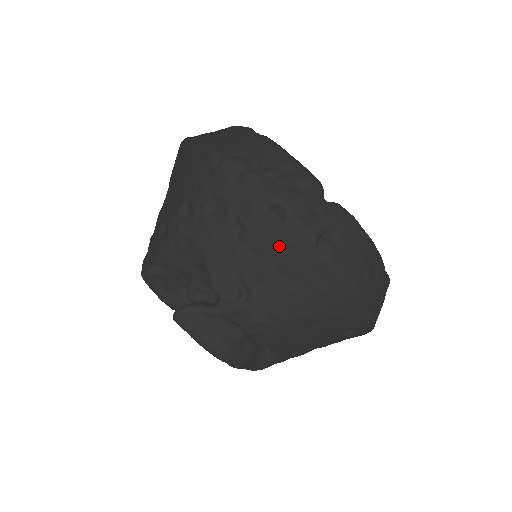
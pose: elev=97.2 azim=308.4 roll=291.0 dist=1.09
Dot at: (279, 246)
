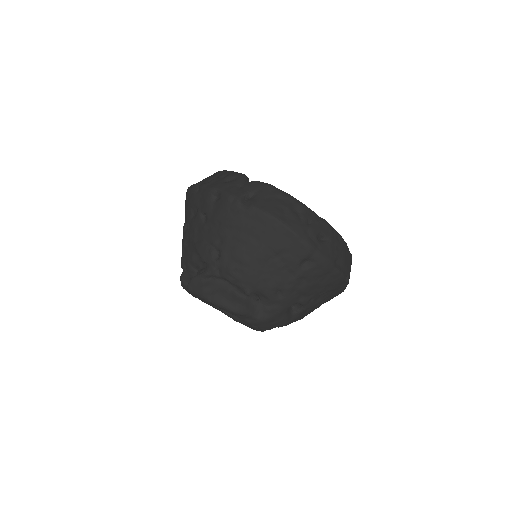
Dot at: (222, 213)
